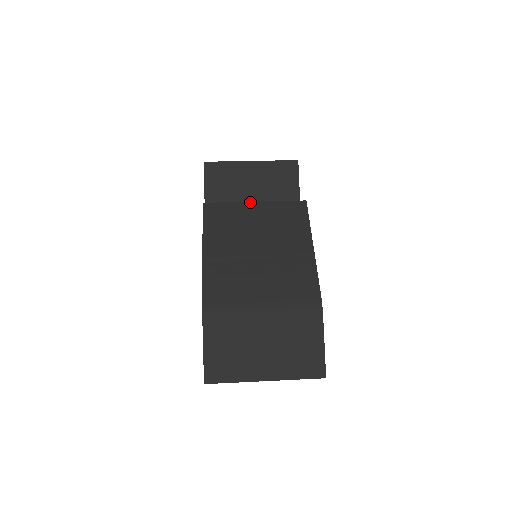
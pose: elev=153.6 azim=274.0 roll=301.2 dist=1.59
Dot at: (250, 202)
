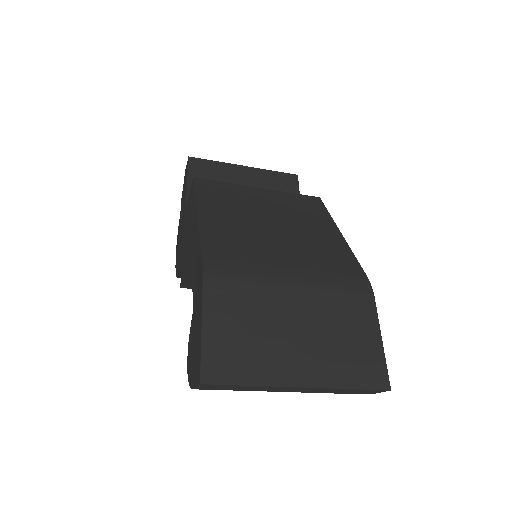
Dot at: (253, 187)
